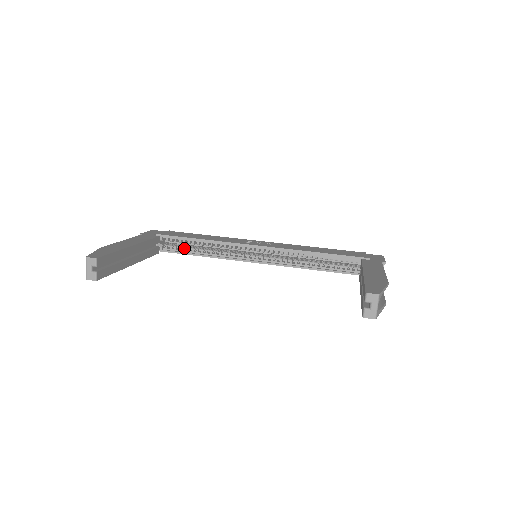
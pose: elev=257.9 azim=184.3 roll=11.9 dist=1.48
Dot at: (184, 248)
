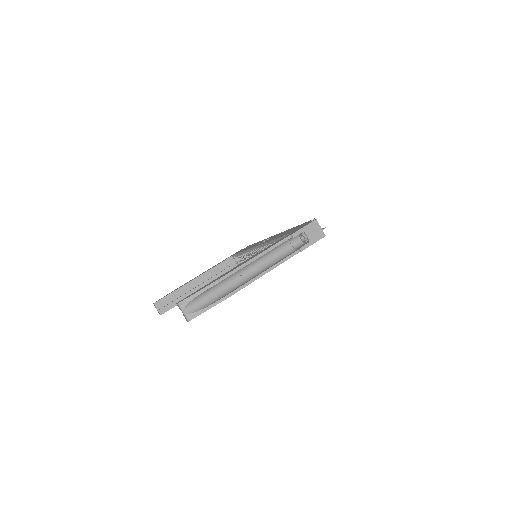
Dot at: (244, 260)
